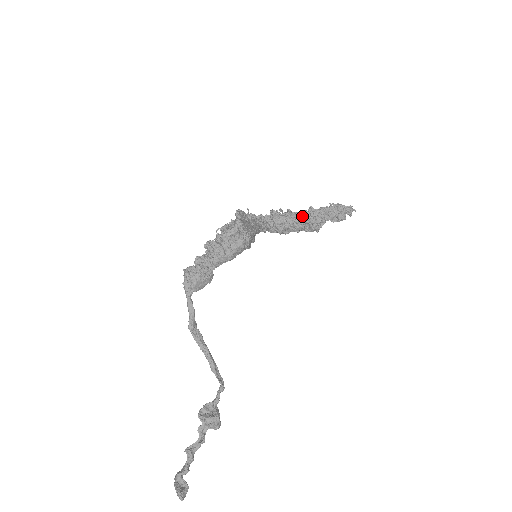
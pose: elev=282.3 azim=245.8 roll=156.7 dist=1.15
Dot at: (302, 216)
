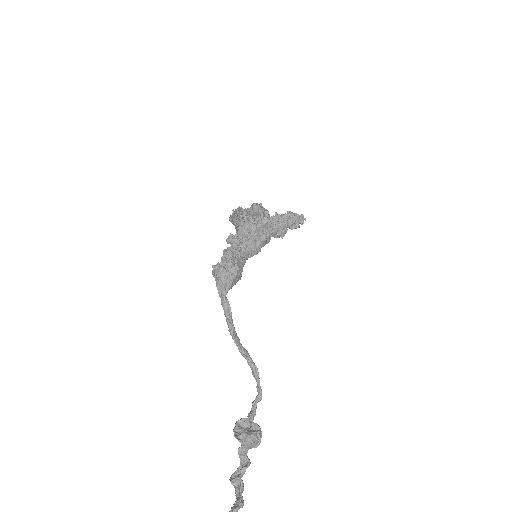
Dot at: (272, 221)
